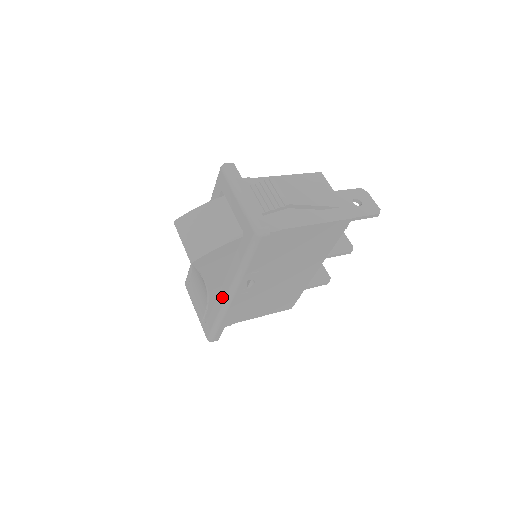
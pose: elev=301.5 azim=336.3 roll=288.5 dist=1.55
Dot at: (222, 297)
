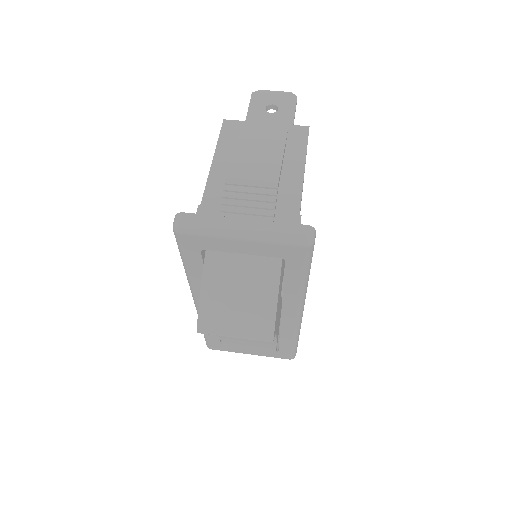
Dot at: (290, 323)
